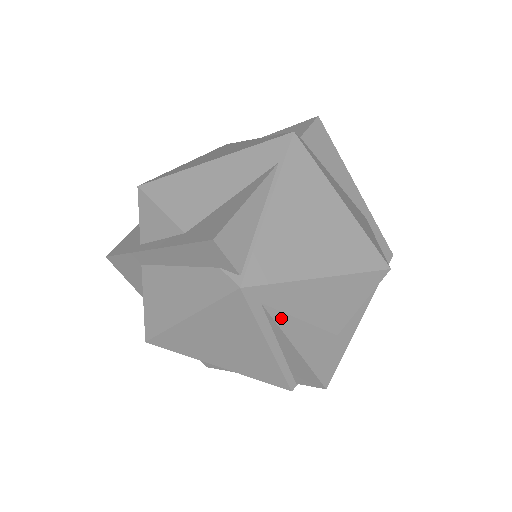
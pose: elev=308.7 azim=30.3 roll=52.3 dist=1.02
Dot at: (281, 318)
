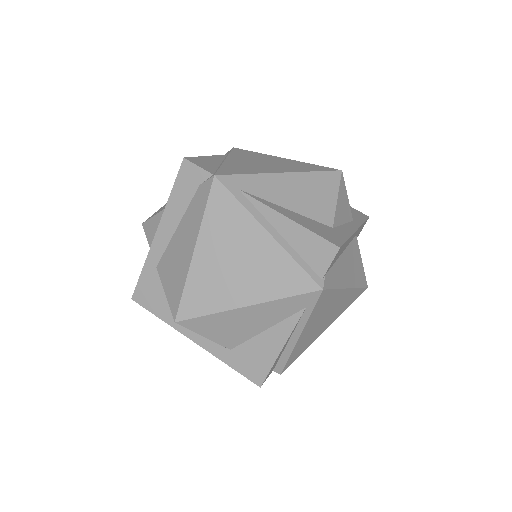
Dot at: (263, 201)
